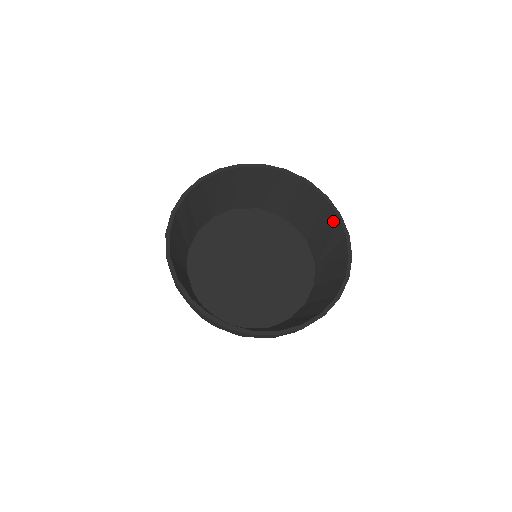
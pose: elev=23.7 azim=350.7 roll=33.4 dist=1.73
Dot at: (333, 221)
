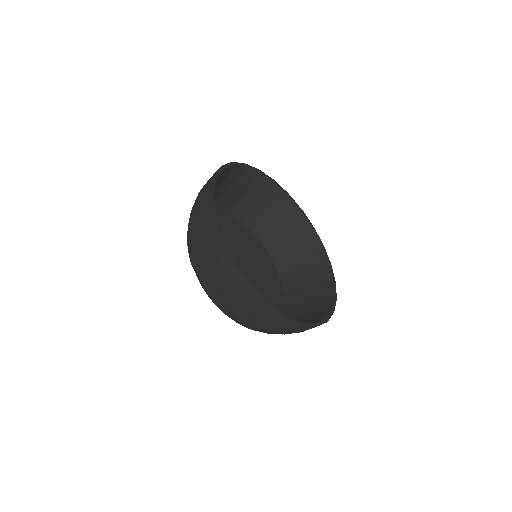
Dot at: (307, 234)
